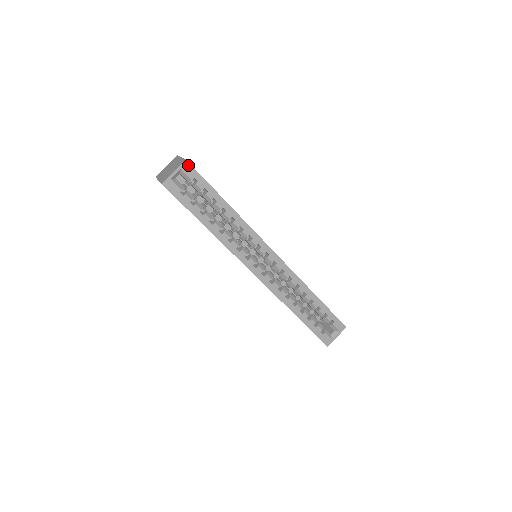
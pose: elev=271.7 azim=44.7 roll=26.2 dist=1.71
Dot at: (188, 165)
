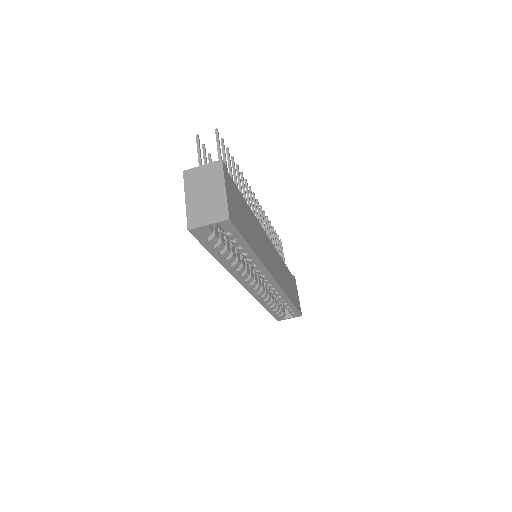
Dot at: (229, 223)
